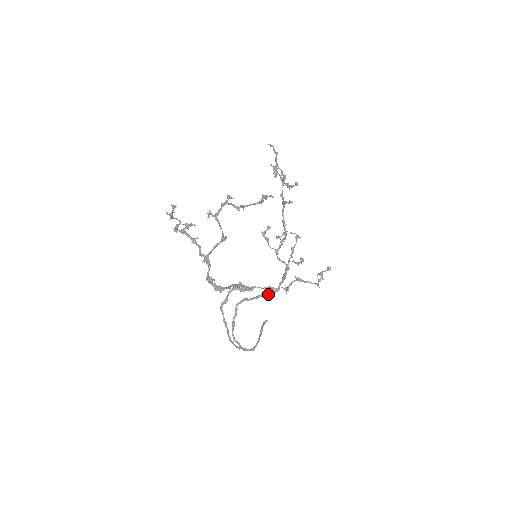
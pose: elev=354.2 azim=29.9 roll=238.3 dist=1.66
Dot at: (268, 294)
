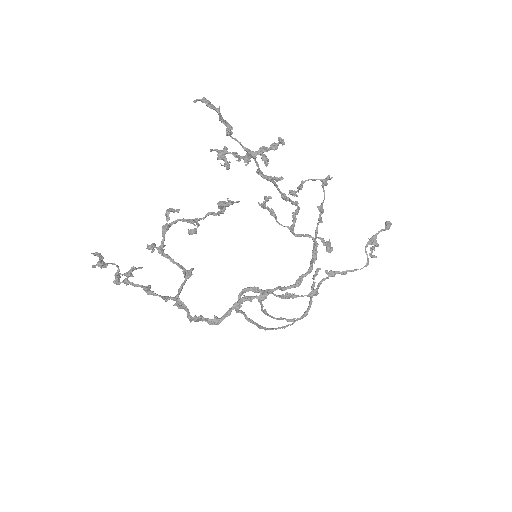
Dot at: (296, 283)
